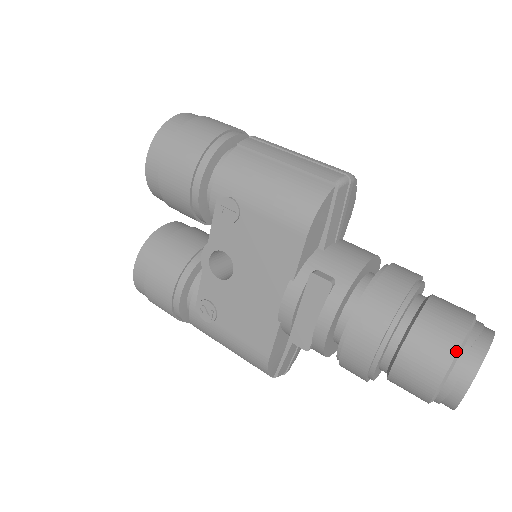
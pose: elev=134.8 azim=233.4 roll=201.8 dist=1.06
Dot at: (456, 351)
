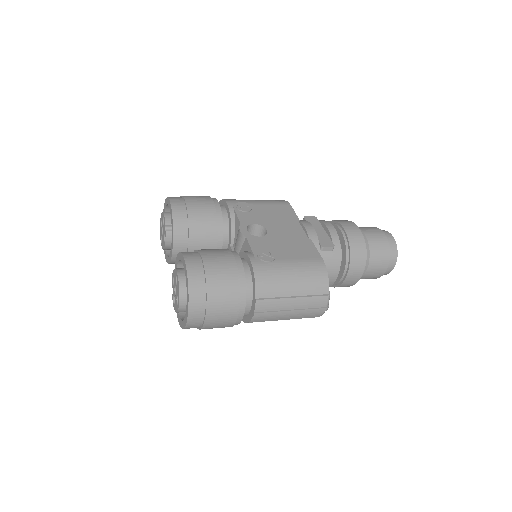
Dot at: occluded
